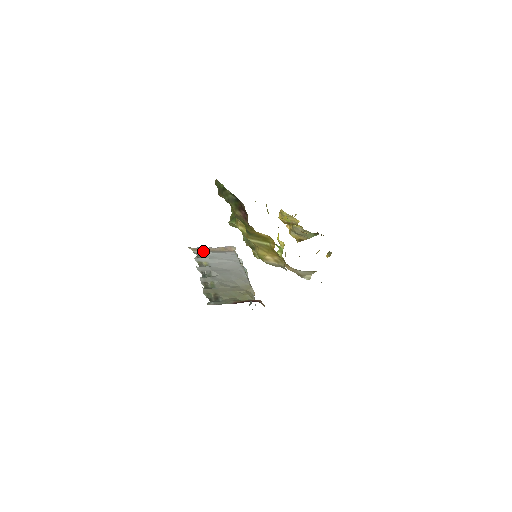
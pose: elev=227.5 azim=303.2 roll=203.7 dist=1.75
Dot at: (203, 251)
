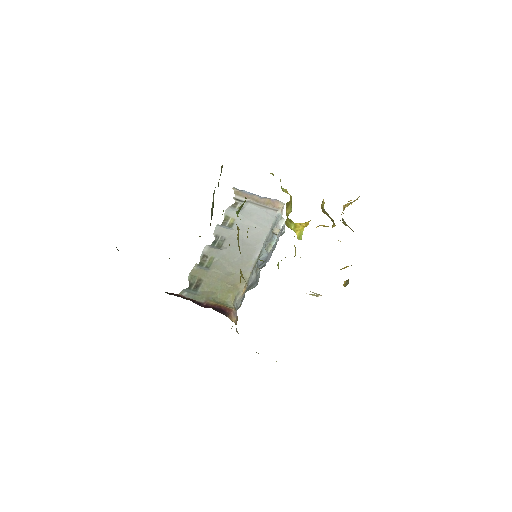
Dot at: occluded
